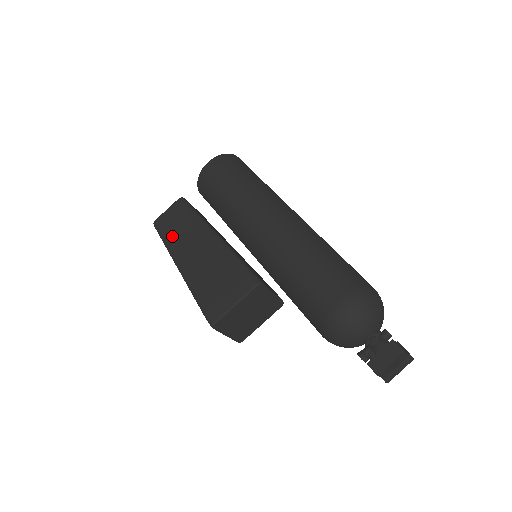
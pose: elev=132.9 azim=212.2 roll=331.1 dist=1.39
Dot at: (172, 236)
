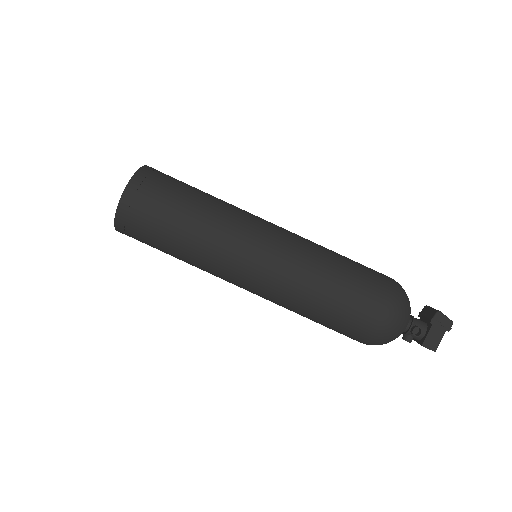
Dot at: occluded
